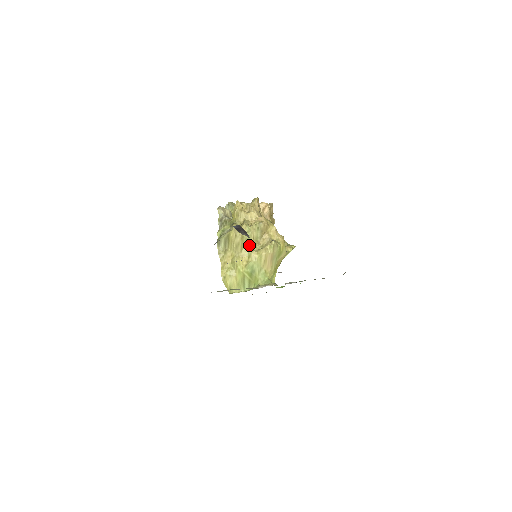
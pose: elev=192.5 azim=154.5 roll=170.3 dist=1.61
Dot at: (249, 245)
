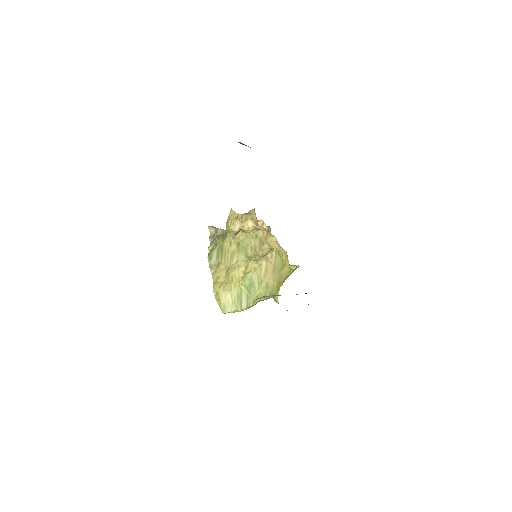
Dot at: (246, 255)
